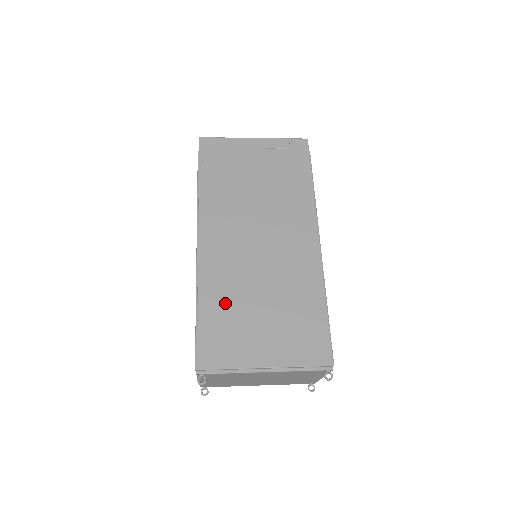
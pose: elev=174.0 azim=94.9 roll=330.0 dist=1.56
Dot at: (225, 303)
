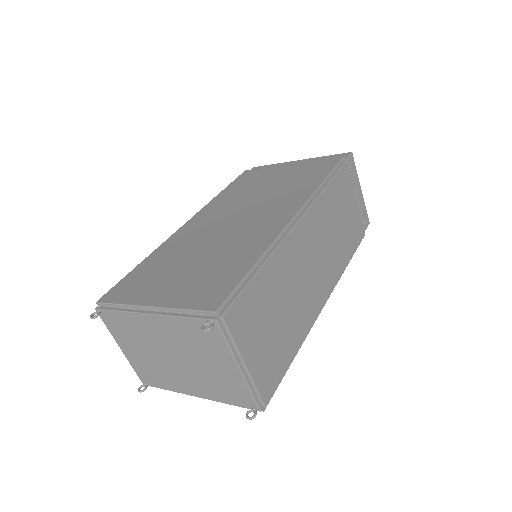
Dot at: (166, 258)
